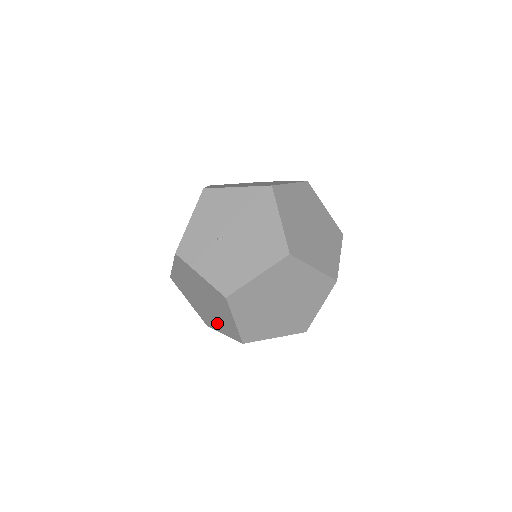
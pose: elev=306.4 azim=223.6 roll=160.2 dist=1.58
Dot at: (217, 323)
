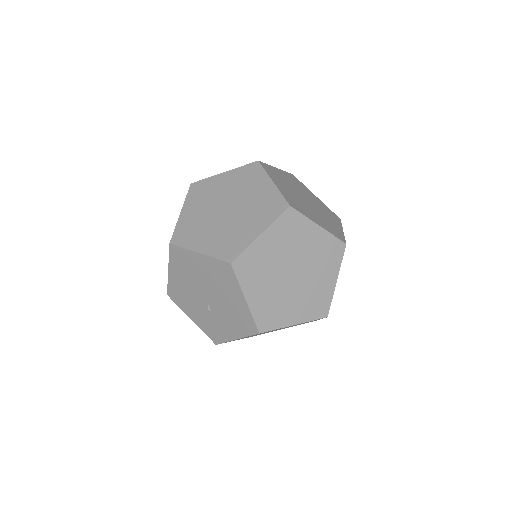
Dot at: occluded
